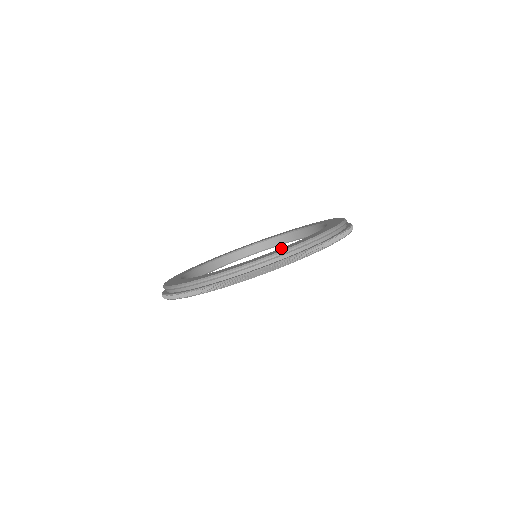
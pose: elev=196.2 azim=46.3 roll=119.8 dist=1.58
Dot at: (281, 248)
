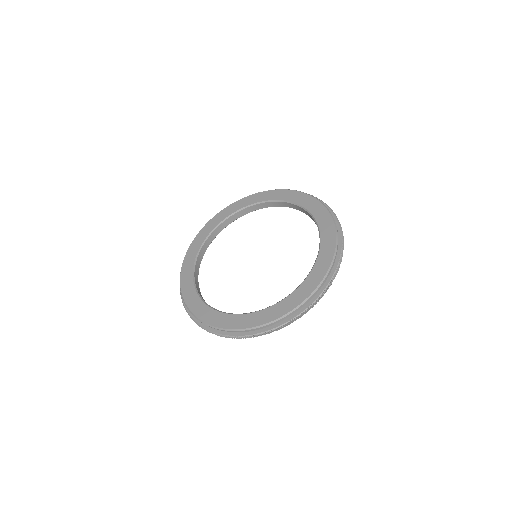
Dot at: (248, 316)
